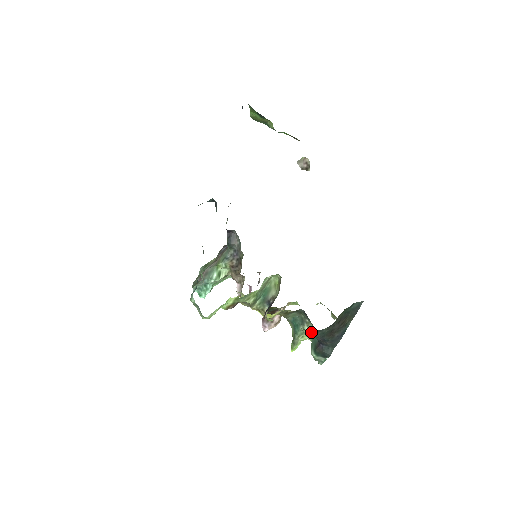
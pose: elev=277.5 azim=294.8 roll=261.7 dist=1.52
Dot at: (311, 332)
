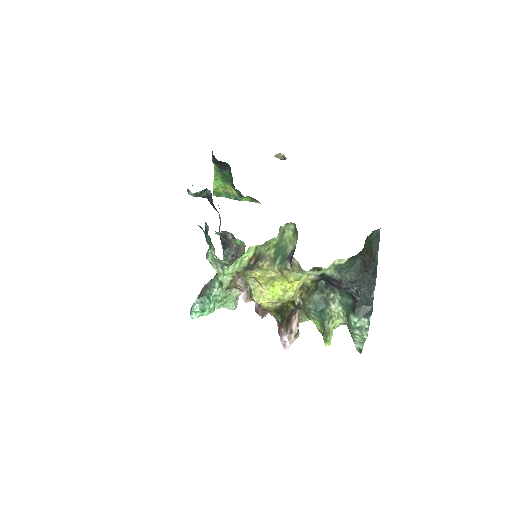
Dot at: (345, 266)
